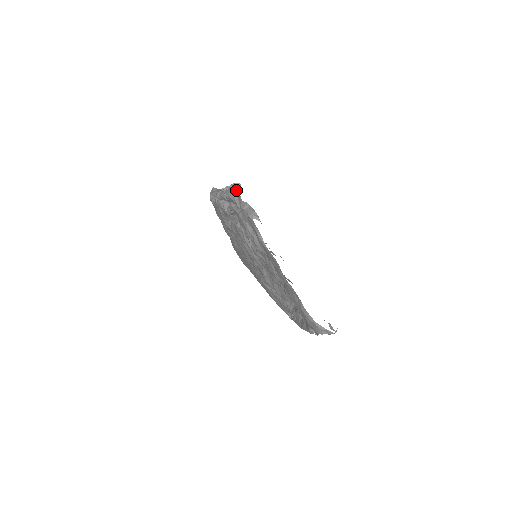
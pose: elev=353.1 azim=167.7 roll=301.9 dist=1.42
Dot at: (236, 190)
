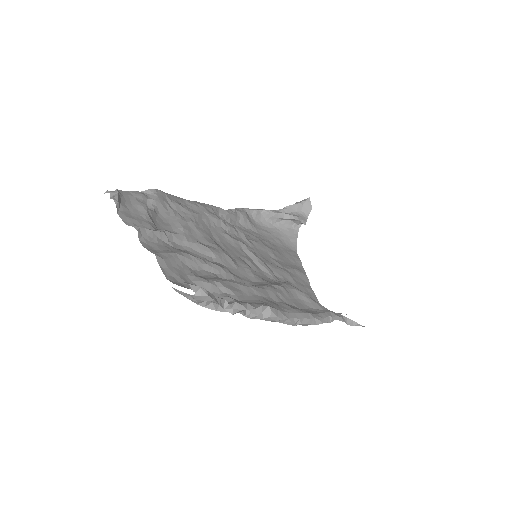
Dot at: (306, 206)
